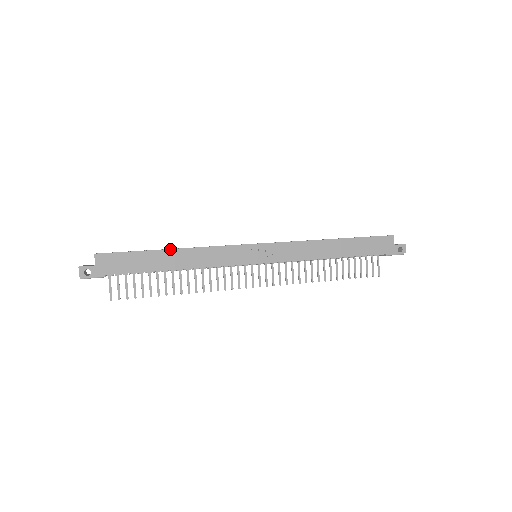
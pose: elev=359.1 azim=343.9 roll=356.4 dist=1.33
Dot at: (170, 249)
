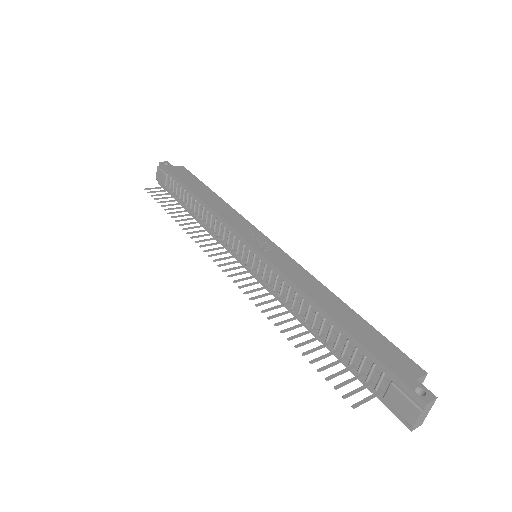
Dot at: (216, 194)
